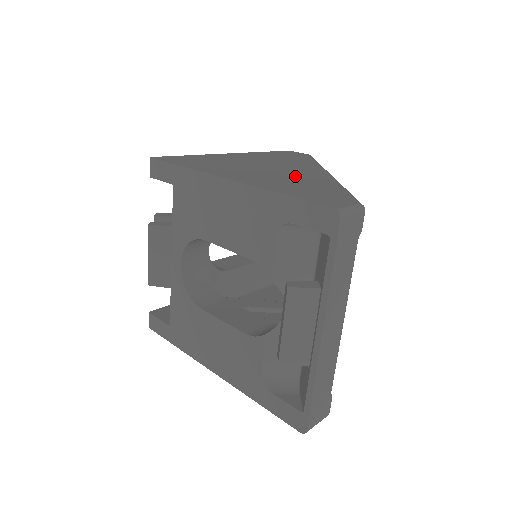
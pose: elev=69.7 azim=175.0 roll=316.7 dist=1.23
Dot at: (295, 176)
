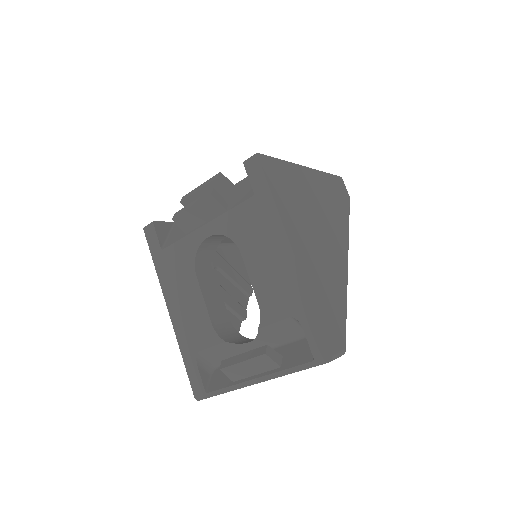
Dot at: (329, 264)
